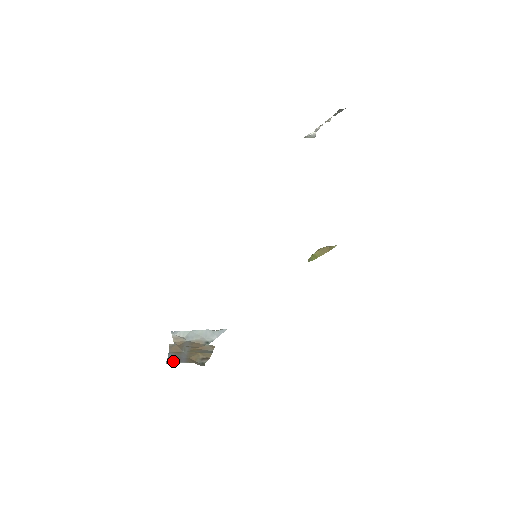
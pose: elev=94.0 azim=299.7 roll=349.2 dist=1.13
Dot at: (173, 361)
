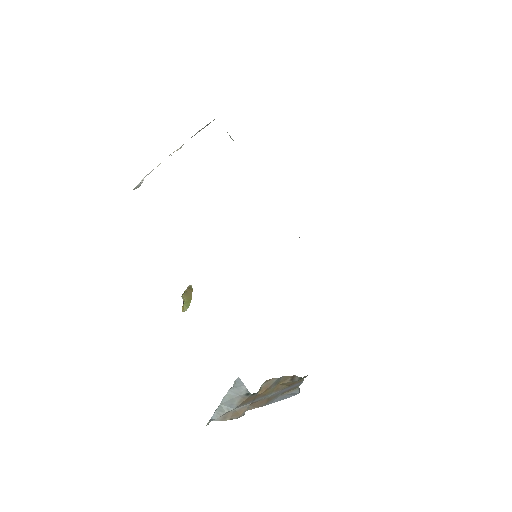
Dot at: (295, 390)
